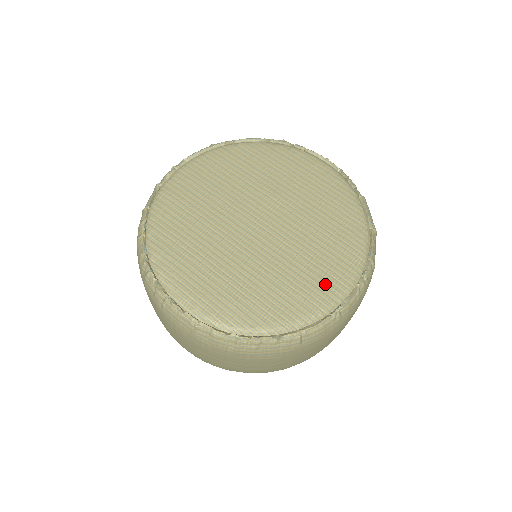
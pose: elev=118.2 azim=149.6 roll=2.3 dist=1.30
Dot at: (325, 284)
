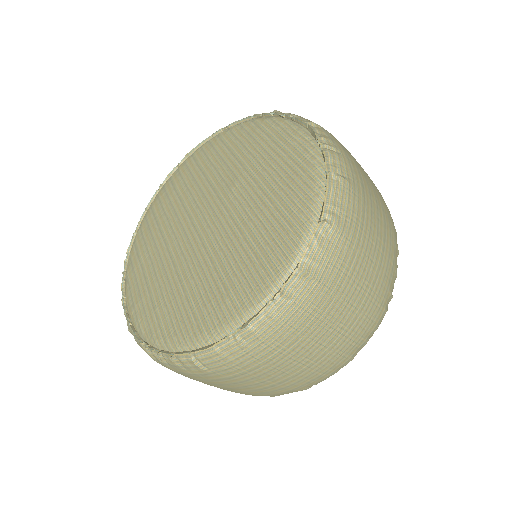
Dot at: (233, 297)
